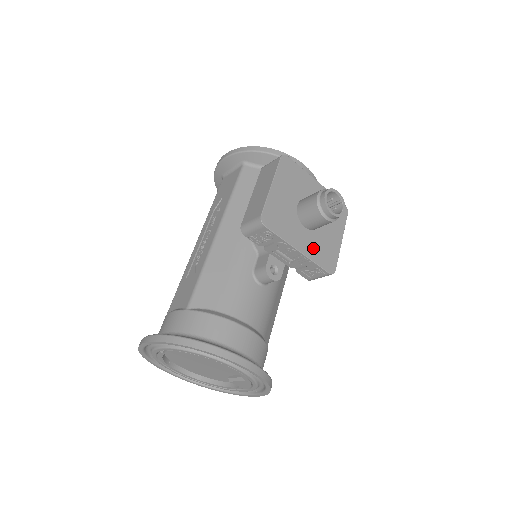
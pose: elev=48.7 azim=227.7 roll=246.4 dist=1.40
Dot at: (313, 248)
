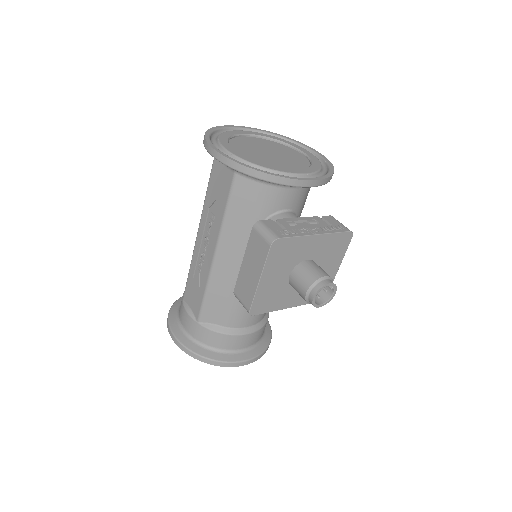
Dot at: occluded
